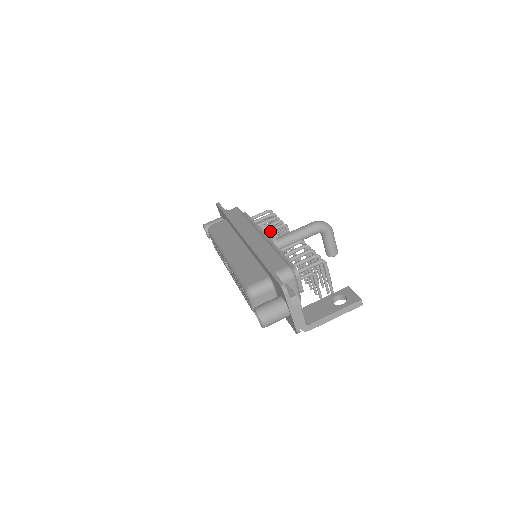
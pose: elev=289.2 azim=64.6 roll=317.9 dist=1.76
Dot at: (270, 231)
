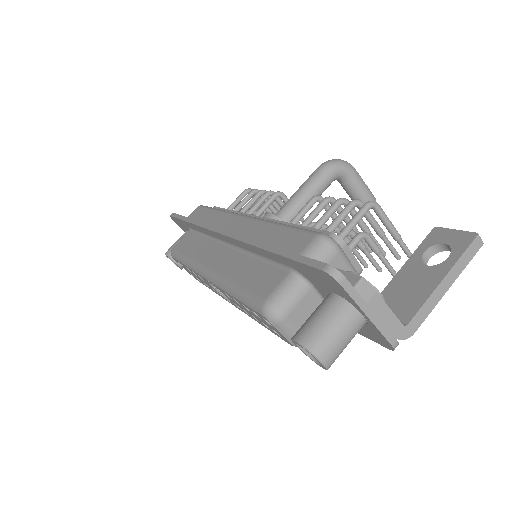
Dot at: (260, 211)
